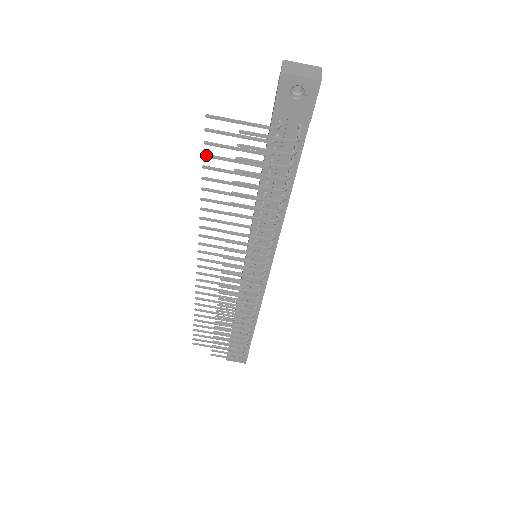
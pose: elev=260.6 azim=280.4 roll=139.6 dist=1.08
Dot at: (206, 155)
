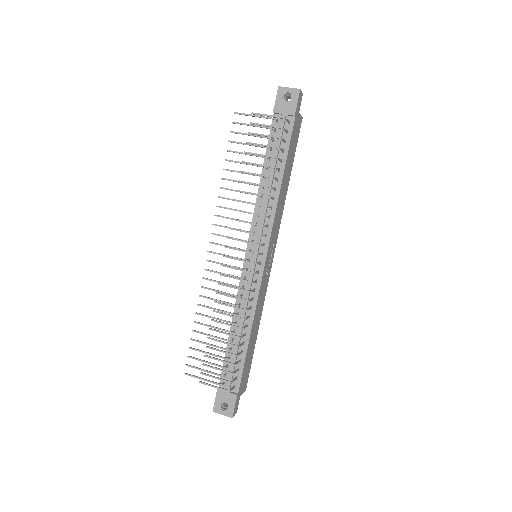
Dot at: (230, 141)
